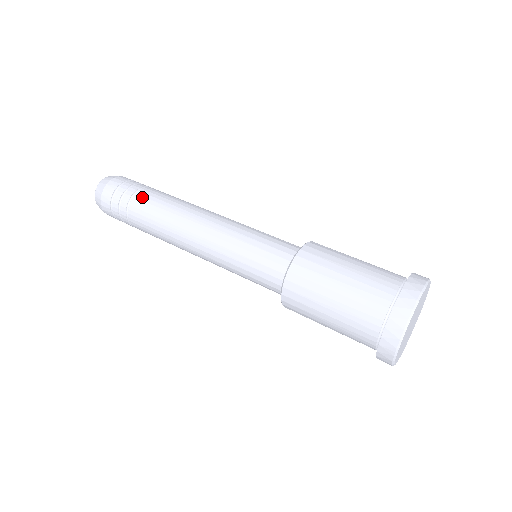
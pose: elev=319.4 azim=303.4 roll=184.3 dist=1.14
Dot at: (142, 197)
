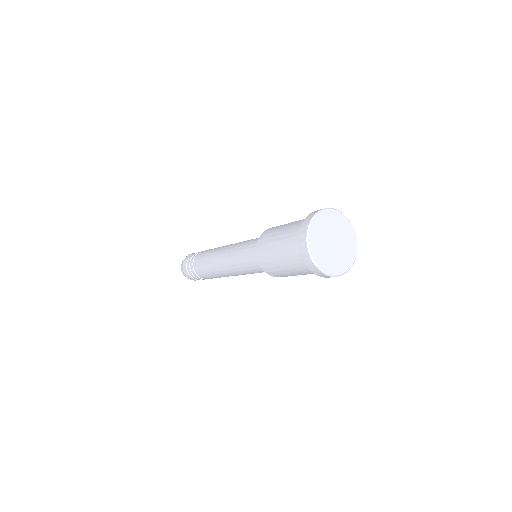
Dot at: (197, 258)
